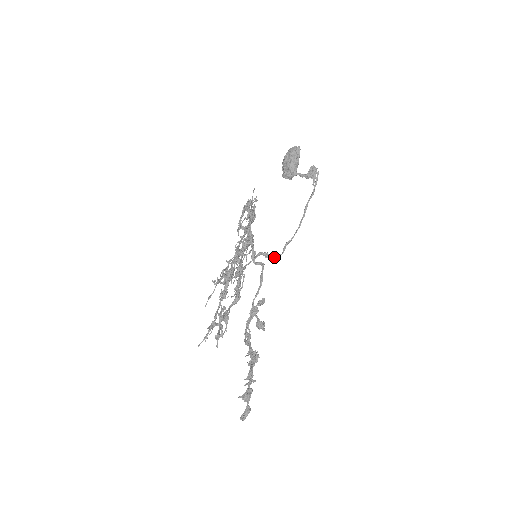
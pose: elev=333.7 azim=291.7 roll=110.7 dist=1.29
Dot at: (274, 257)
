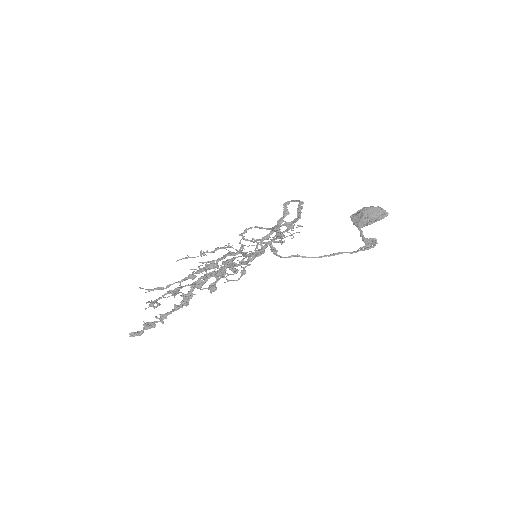
Dot at: (277, 255)
